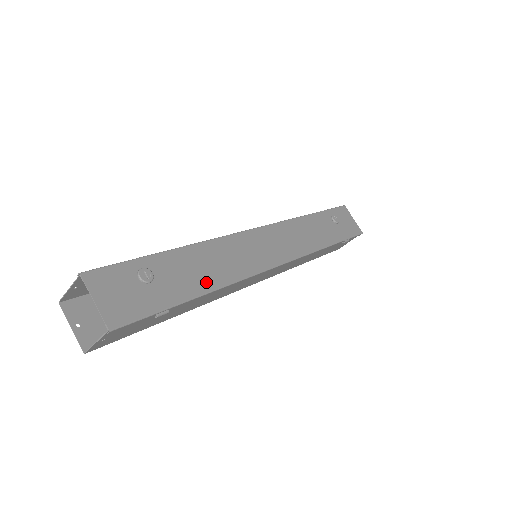
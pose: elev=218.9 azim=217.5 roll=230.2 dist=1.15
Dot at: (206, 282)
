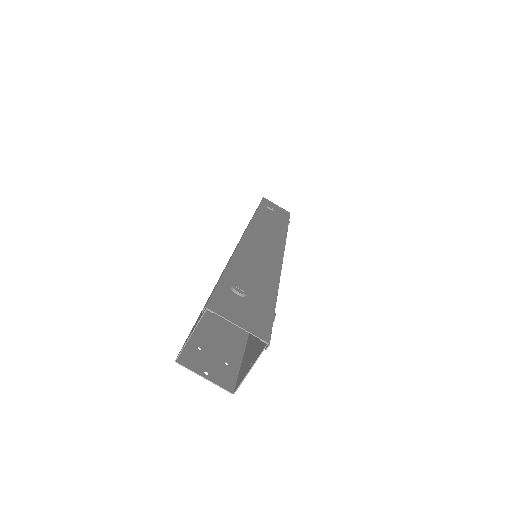
Dot at: (269, 280)
